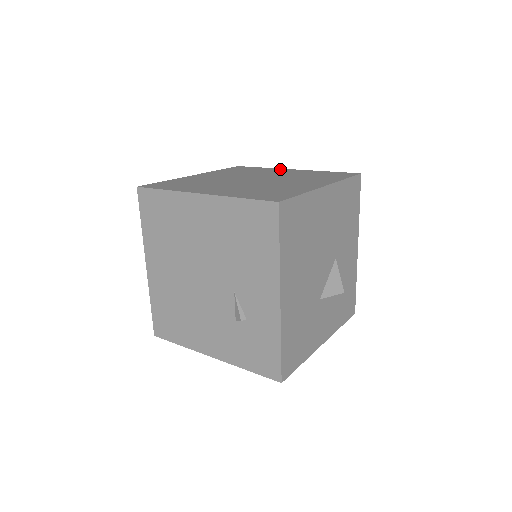
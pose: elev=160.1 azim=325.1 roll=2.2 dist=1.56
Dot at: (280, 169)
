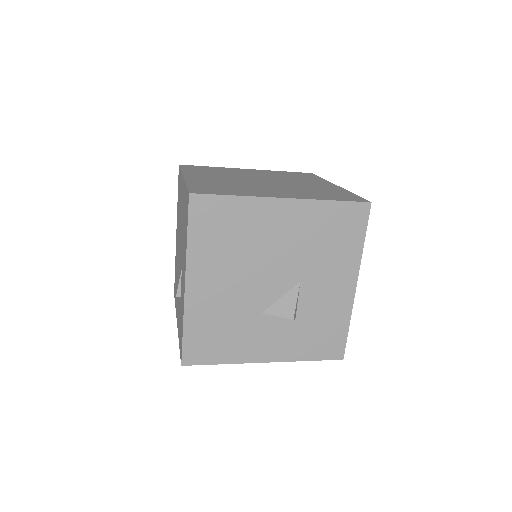
Dot at: (326, 182)
